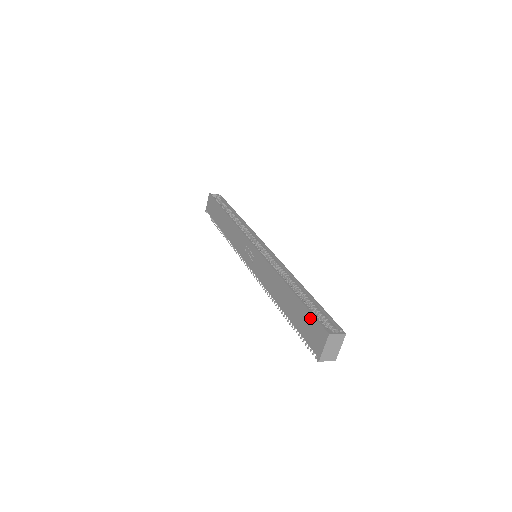
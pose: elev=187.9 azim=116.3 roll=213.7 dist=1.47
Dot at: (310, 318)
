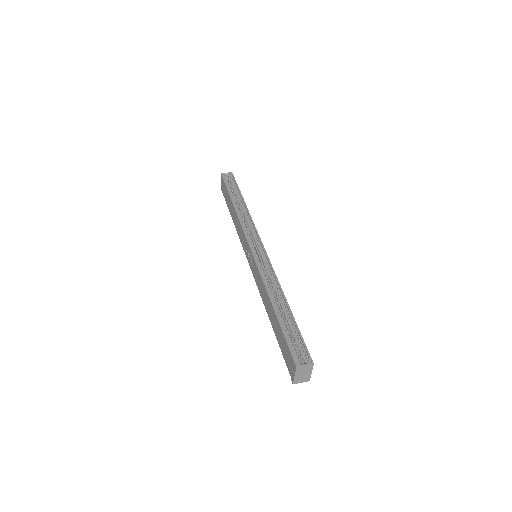
Dot at: (286, 345)
